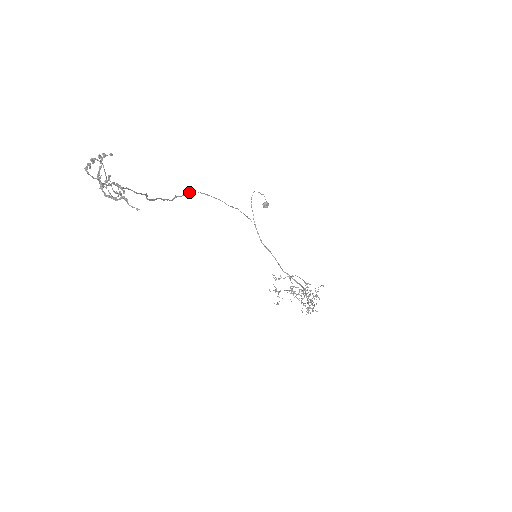
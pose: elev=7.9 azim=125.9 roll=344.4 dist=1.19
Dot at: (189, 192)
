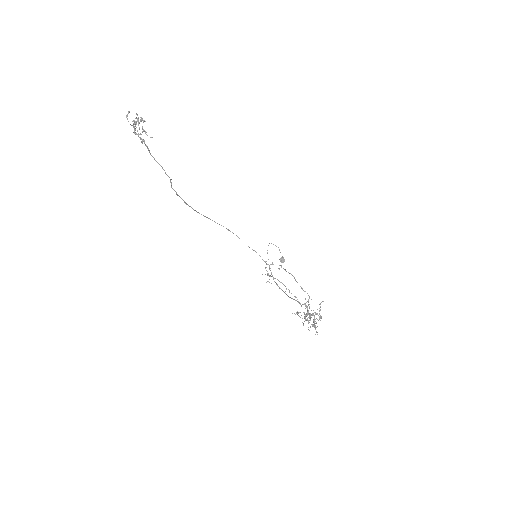
Dot at: (212, 220)
